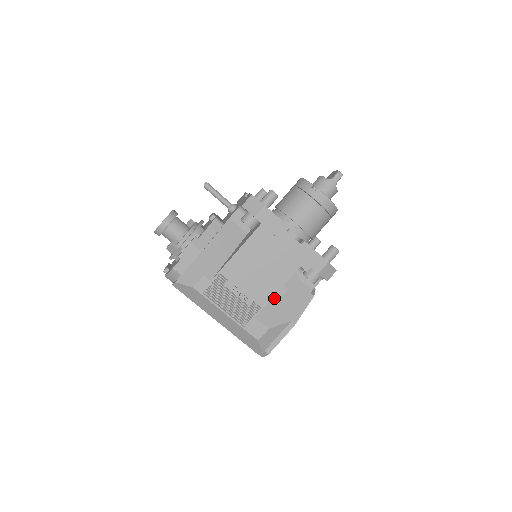
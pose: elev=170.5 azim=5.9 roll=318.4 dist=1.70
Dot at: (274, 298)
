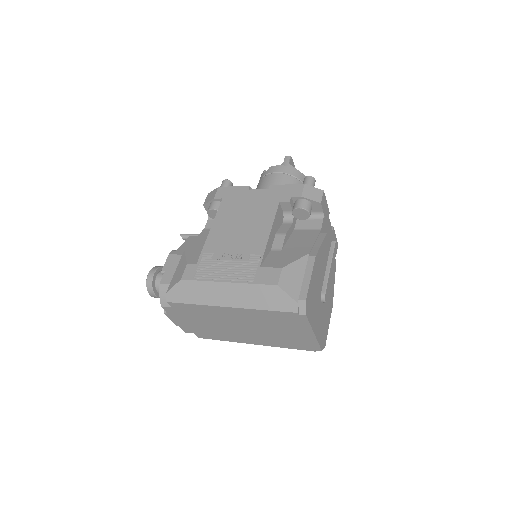
Dot at: (276, 248)
